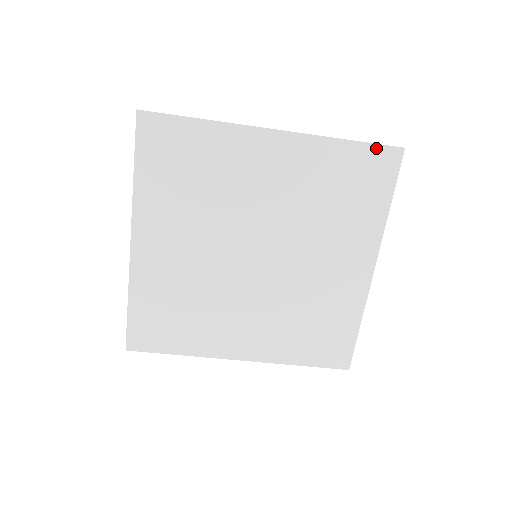
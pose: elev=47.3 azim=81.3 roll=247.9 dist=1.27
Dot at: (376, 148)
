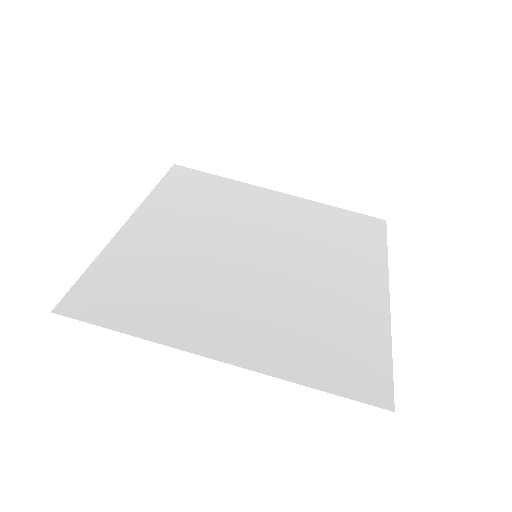
Dot at: (362, 216)
